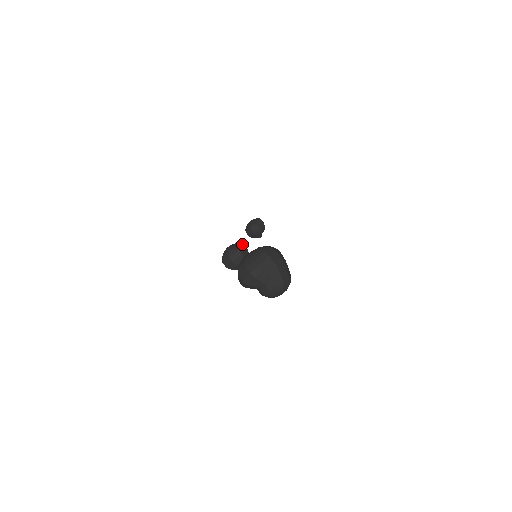
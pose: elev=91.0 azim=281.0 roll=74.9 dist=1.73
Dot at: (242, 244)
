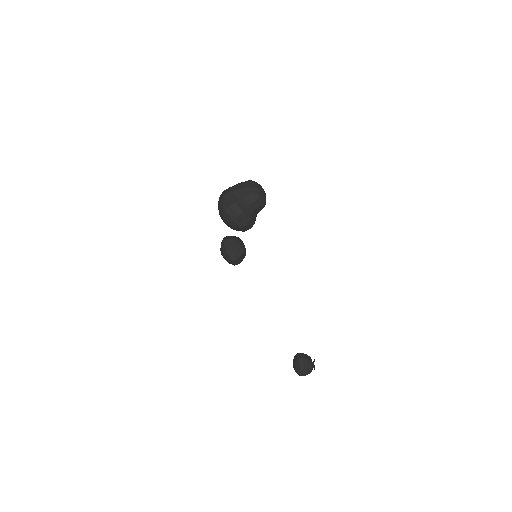
Dot at: occluded
